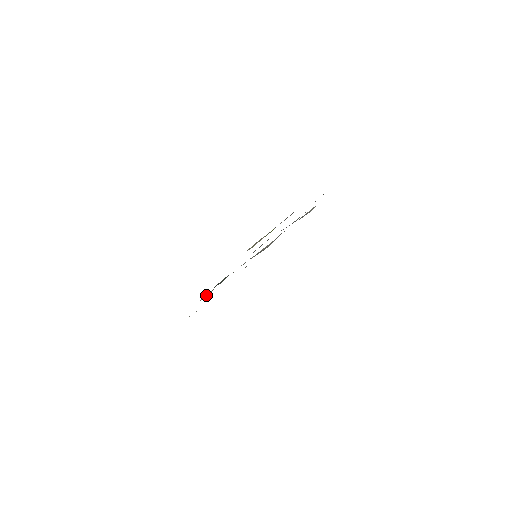
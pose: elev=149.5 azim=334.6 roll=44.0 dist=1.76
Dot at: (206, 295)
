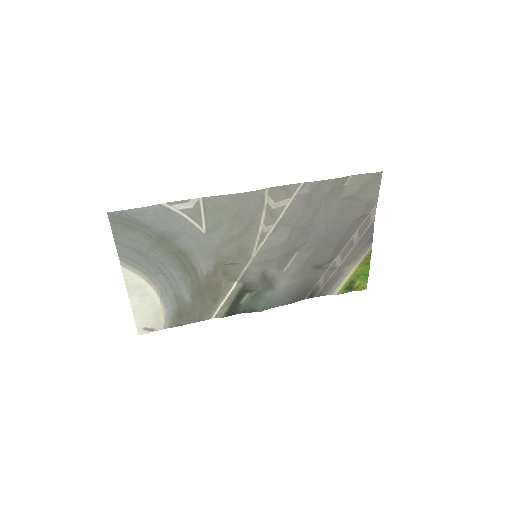
Dot at: (221, 311)
